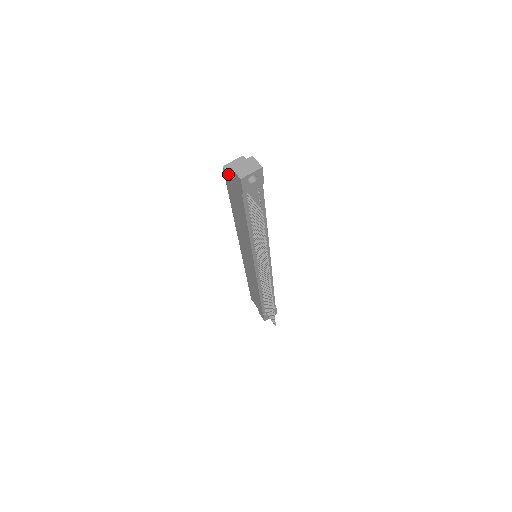
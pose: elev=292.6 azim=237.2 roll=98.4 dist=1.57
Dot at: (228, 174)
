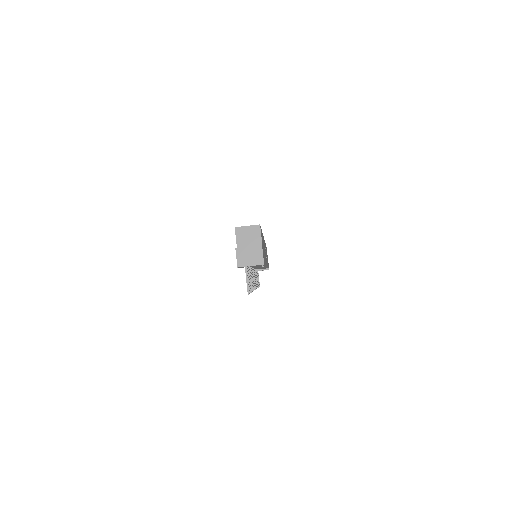
Dot at: (236, 239)
